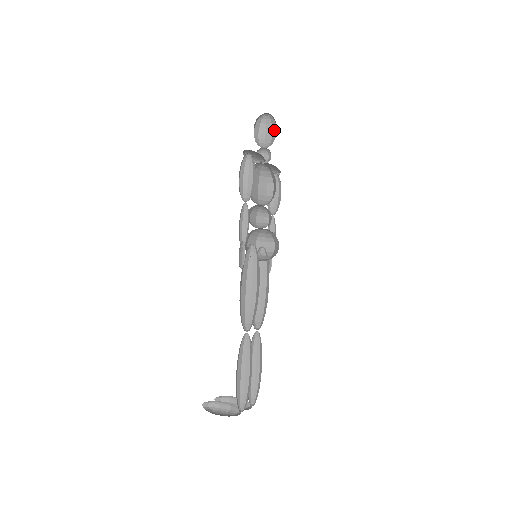
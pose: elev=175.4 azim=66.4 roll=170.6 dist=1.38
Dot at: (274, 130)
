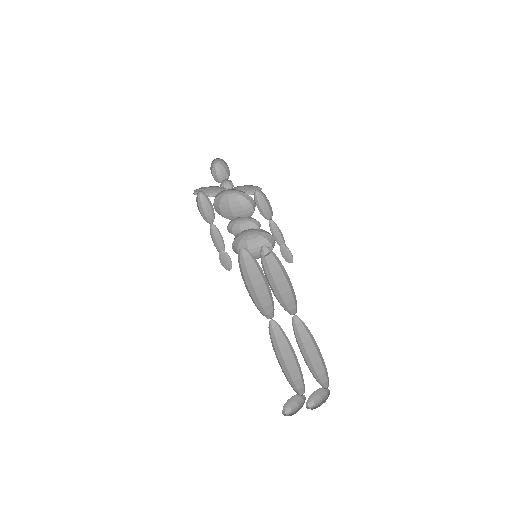
Dot at: (227, 165)
